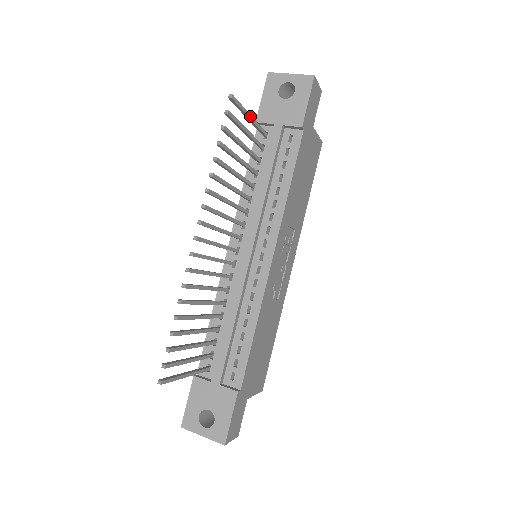
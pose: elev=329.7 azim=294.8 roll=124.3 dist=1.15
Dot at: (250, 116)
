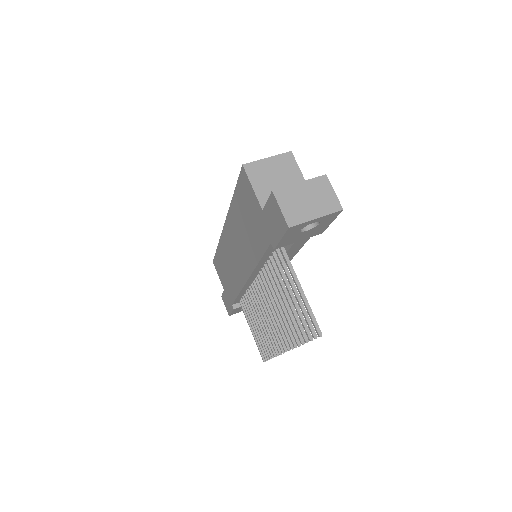
Dot at: (302, 290)
